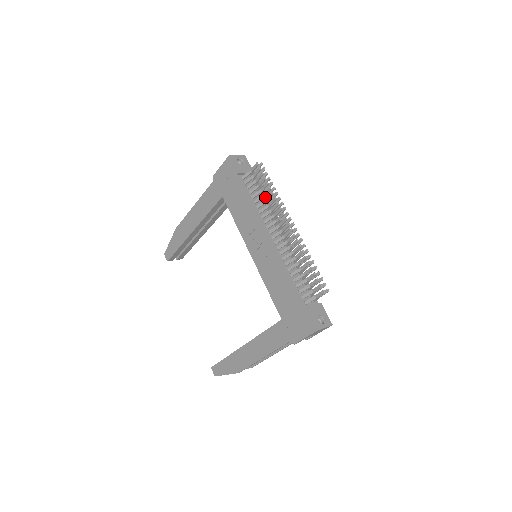
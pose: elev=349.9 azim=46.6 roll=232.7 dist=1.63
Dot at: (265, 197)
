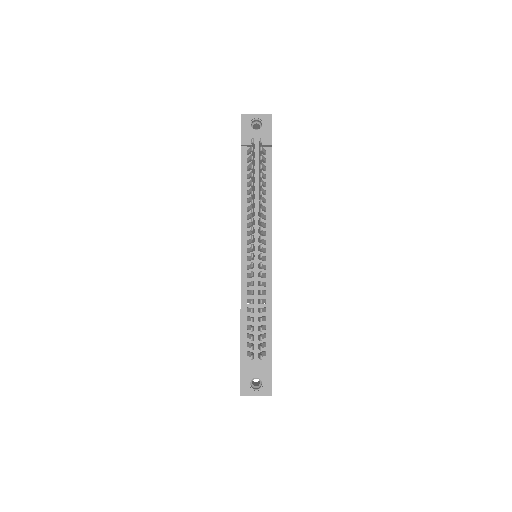
Dot at: occluded
